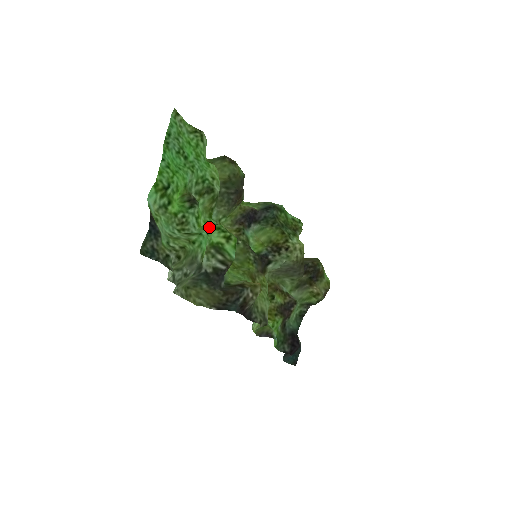
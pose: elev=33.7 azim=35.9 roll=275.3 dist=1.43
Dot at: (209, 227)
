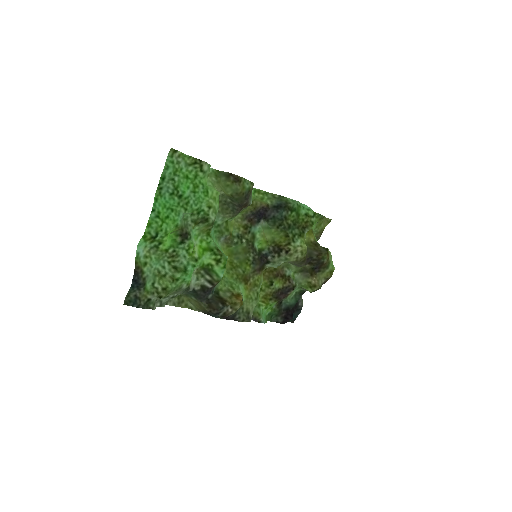
Dot at: (204, 247)
